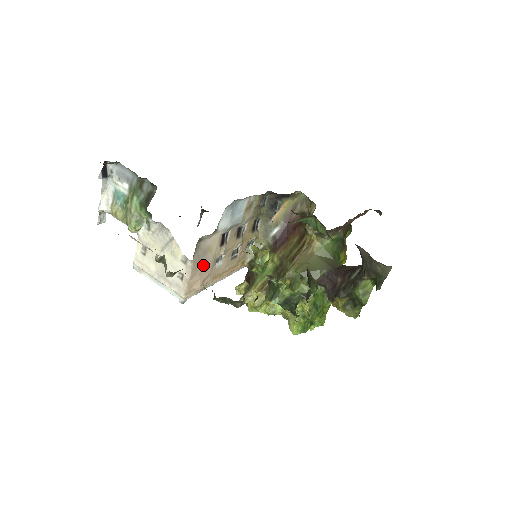
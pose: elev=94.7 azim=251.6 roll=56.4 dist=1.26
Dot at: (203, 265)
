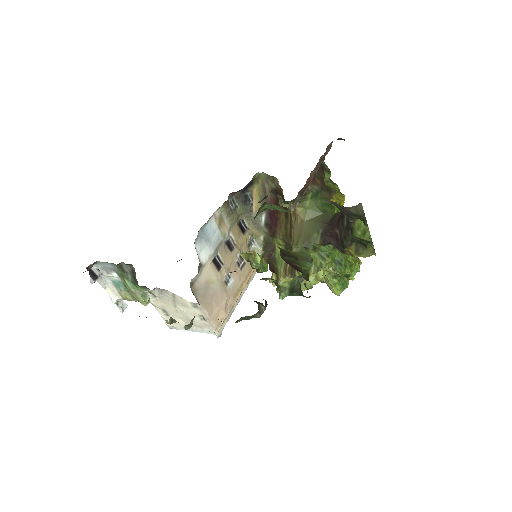
Dot at: (214, 297)
